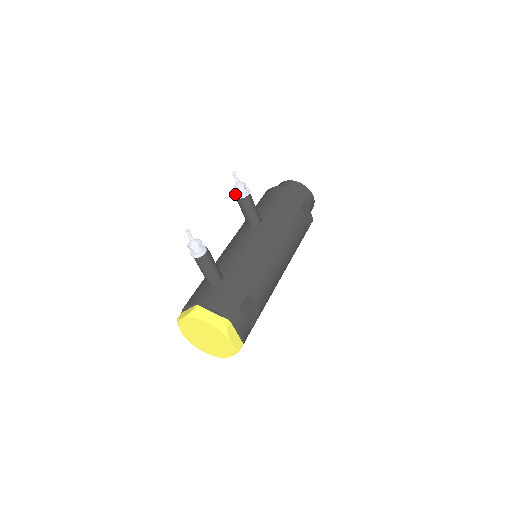
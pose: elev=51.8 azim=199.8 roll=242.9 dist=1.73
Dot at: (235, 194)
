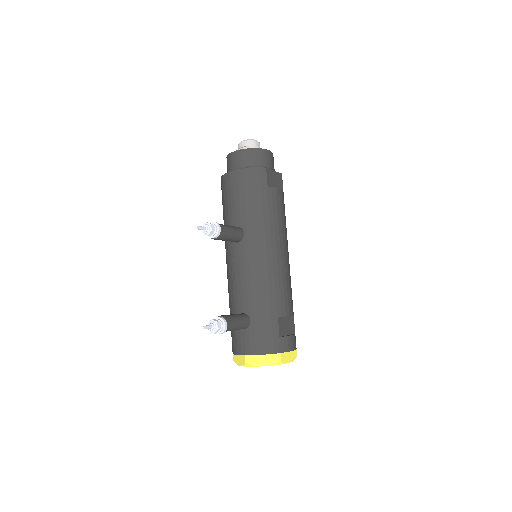
Dot at: occluded
